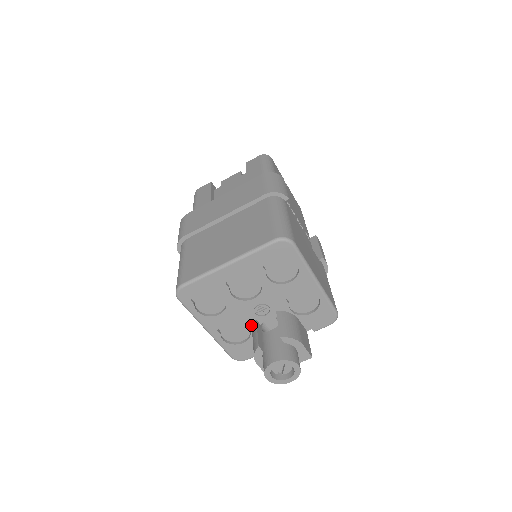
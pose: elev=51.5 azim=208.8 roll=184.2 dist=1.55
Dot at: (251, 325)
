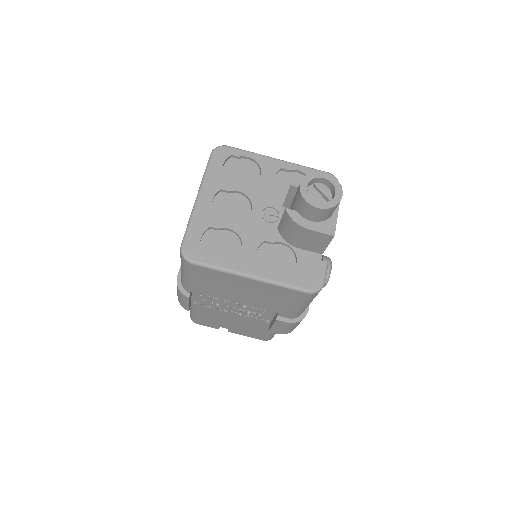
Dot at: (280, 238)
